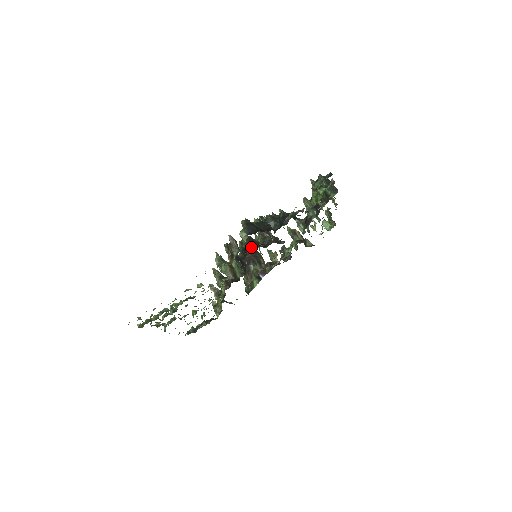
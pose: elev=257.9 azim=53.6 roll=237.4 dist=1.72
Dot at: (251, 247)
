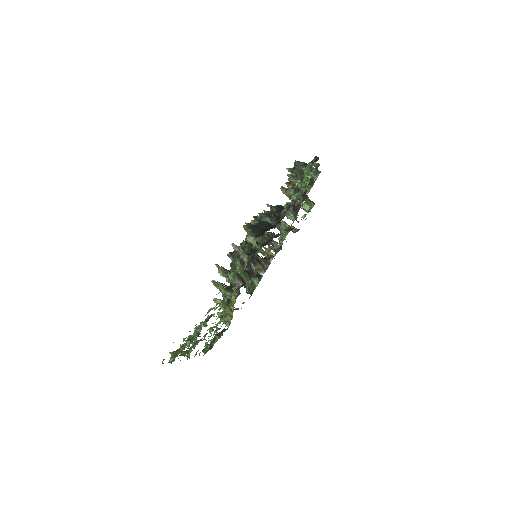
Dot at: (255, 249)
